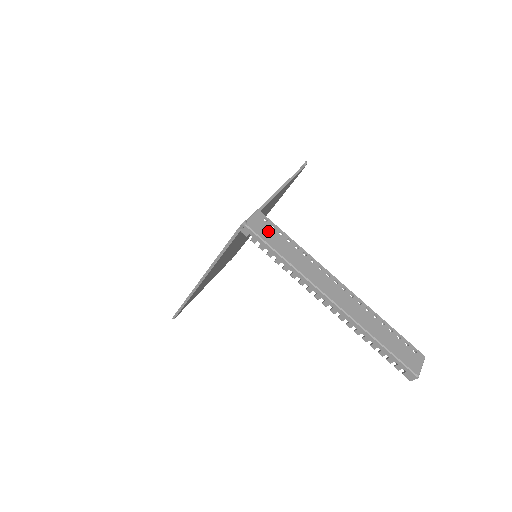
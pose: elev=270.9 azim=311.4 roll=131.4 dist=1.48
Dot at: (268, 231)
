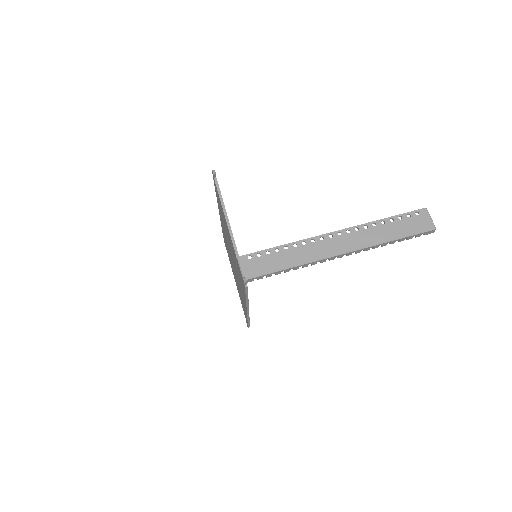
Dot at: (260, 263)
